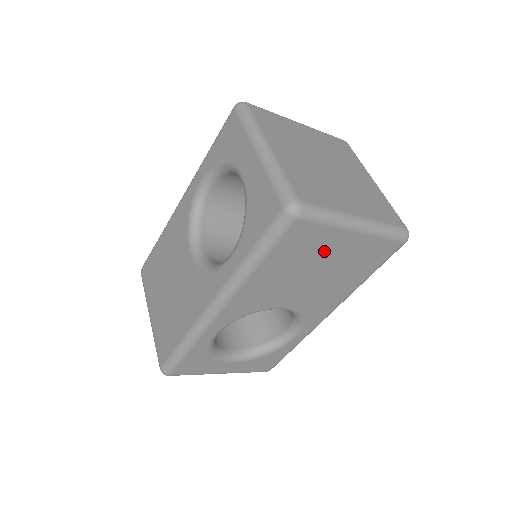
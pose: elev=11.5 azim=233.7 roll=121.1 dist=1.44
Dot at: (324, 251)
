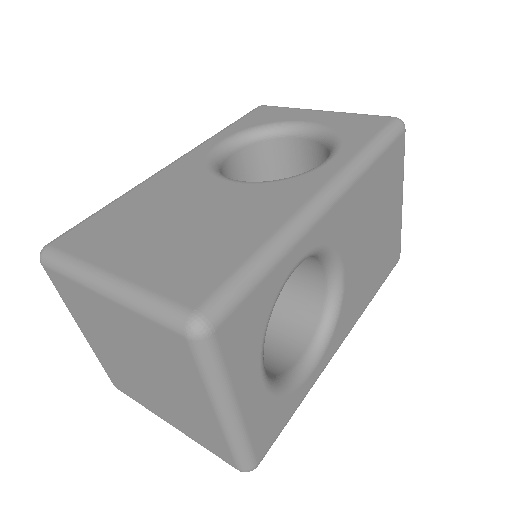
Dot at: (389, 202)
